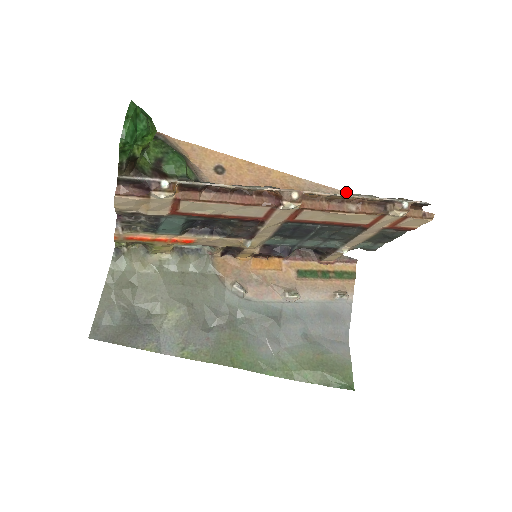
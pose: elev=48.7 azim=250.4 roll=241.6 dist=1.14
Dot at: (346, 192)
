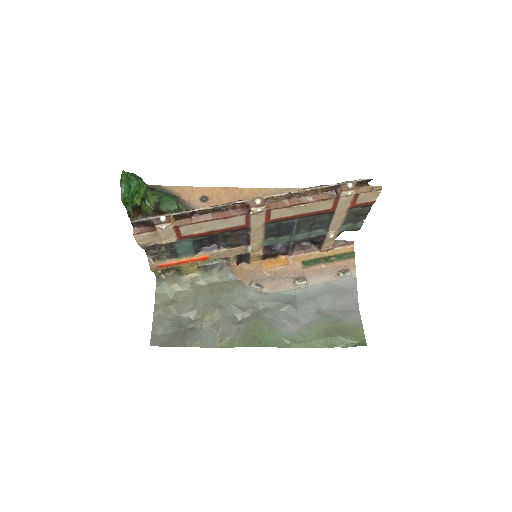
Dot at: occluded
